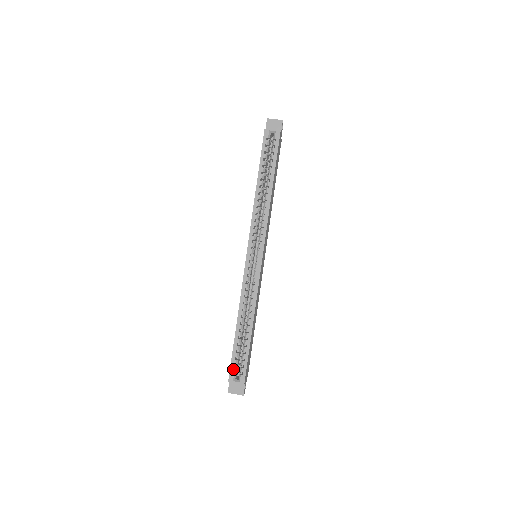
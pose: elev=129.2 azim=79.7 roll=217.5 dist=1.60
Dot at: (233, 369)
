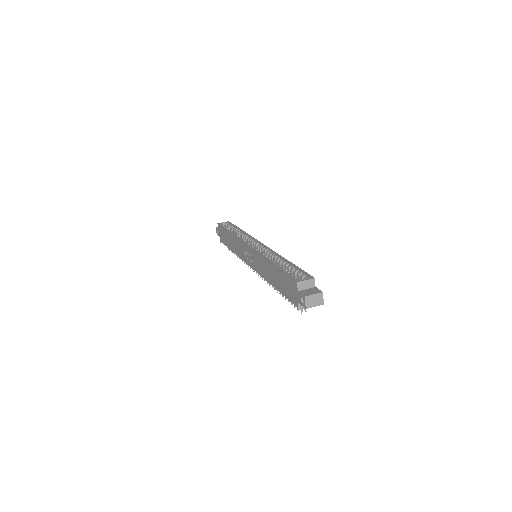
Dot at: (294, 277)
